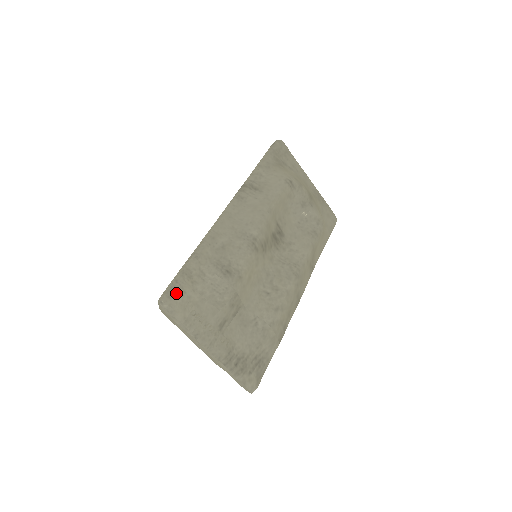
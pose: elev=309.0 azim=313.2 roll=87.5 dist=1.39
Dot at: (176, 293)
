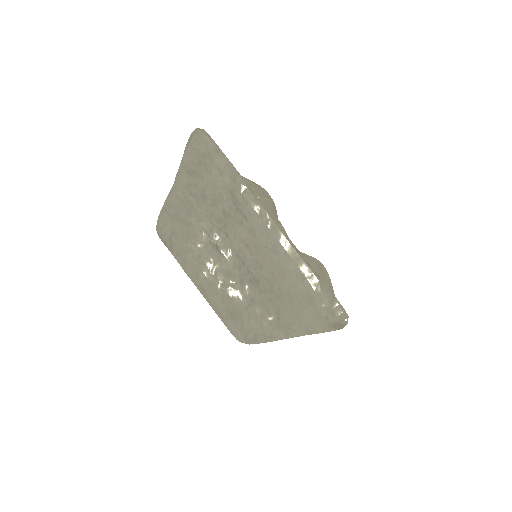
Dot at: occluded
